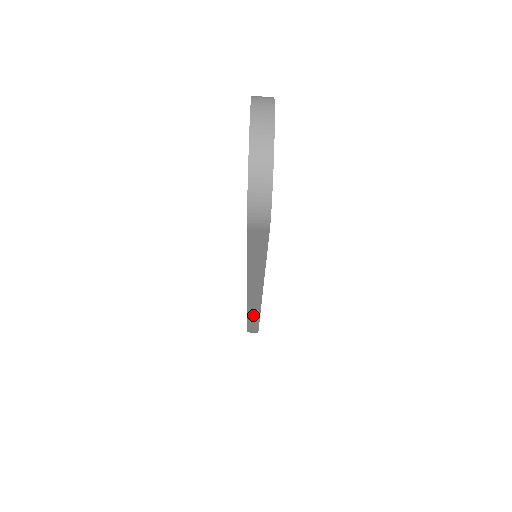
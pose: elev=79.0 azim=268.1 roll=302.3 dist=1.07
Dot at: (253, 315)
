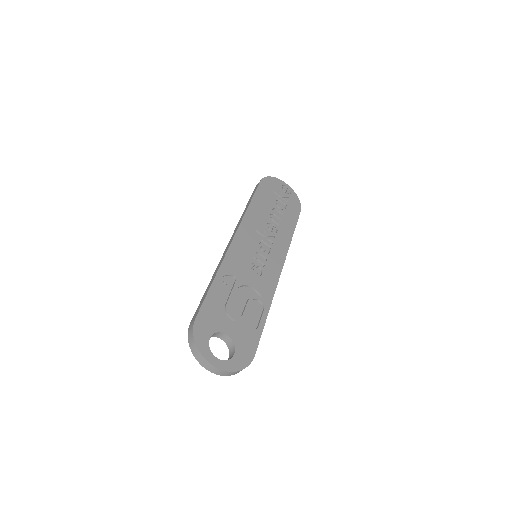
Dot at: occluded
